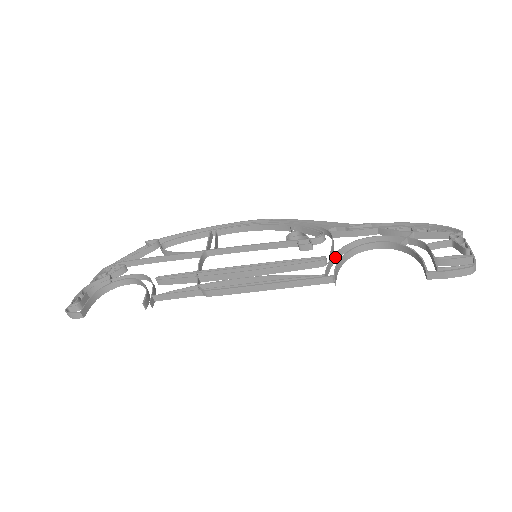
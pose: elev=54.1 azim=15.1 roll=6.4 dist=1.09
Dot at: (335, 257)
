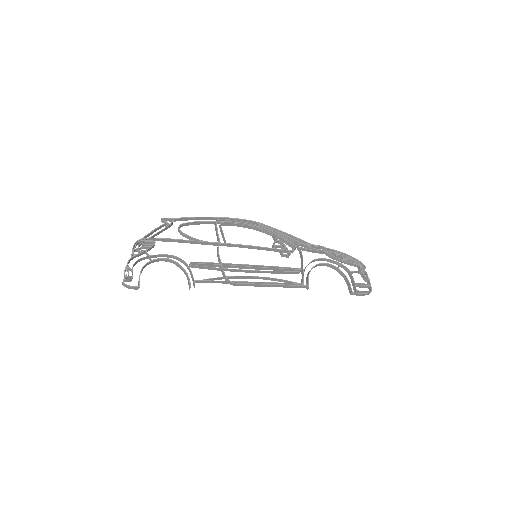
Dot at: occluded
